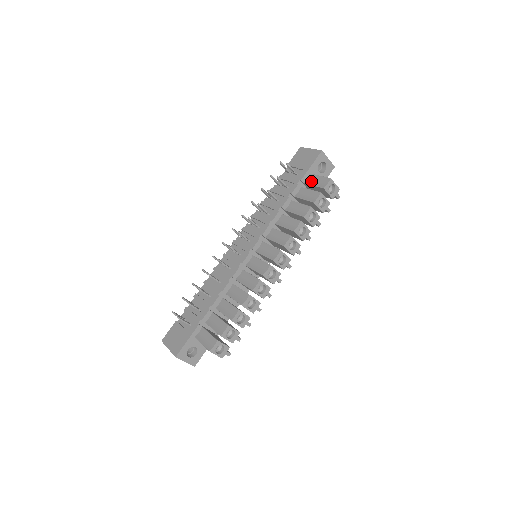
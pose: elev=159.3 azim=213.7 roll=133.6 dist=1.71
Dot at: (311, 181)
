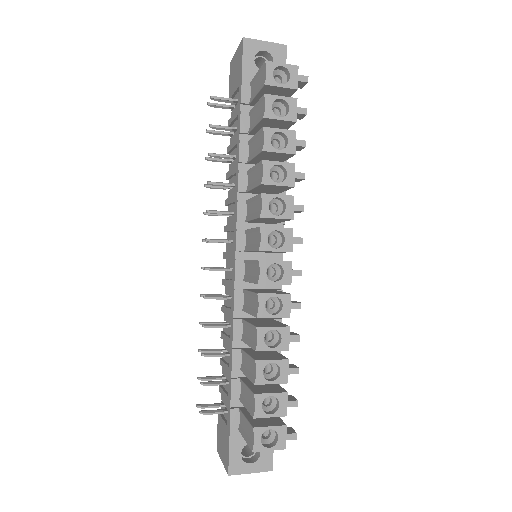
Dot at: (253, 92)
